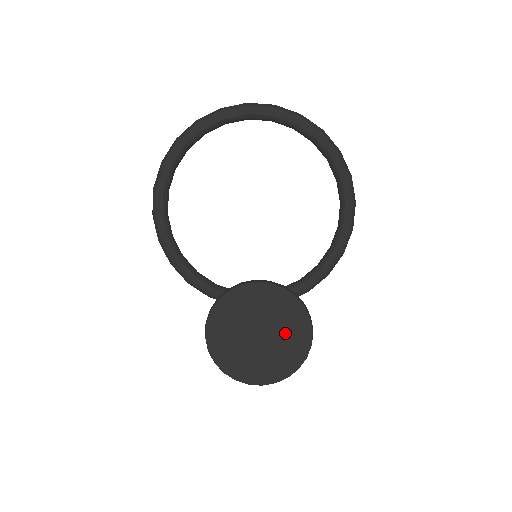
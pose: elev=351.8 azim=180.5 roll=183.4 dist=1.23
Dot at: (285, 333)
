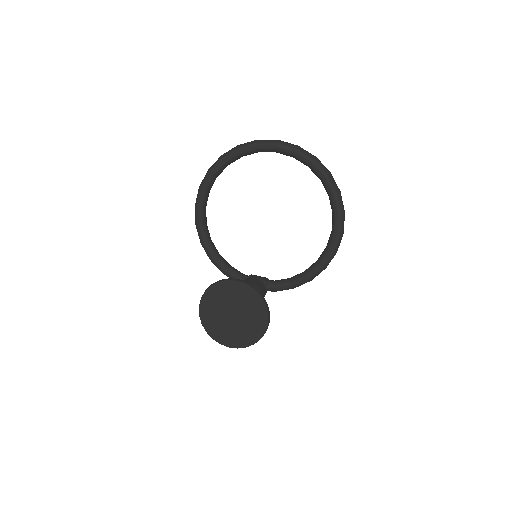
Dot at: (250, 319)
